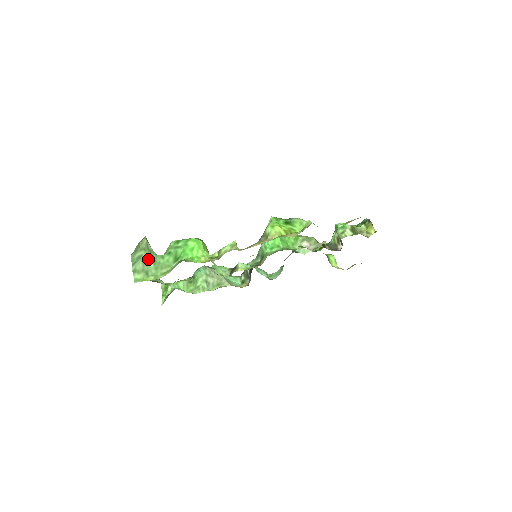
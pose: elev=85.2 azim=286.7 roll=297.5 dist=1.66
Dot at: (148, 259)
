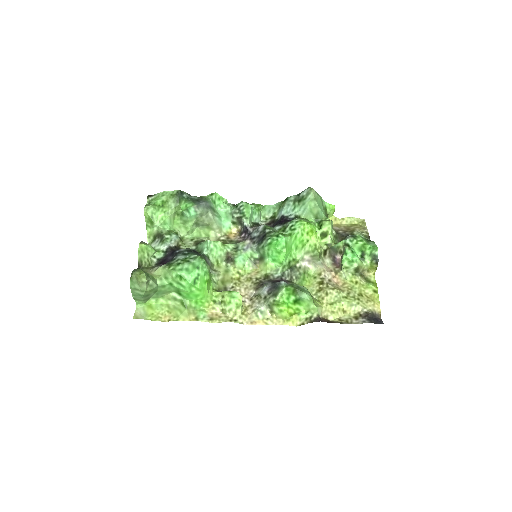
Dot at: (149, 293)
